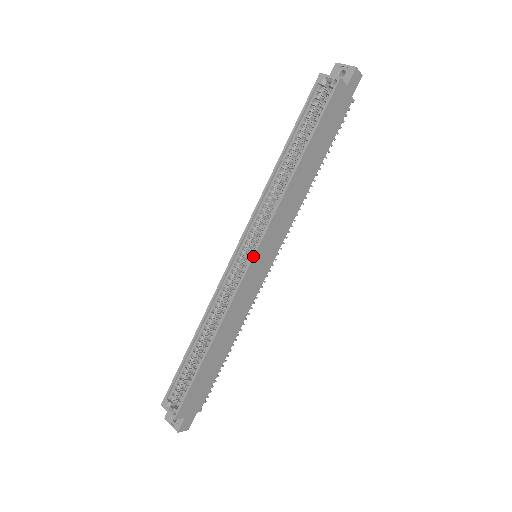
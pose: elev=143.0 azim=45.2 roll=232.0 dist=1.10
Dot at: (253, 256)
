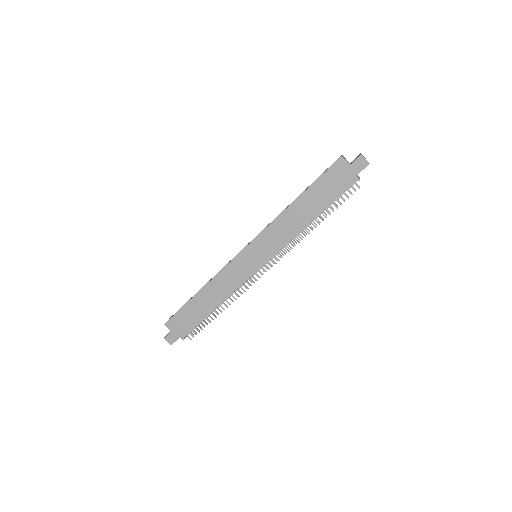
Dot at: (245, 247)
